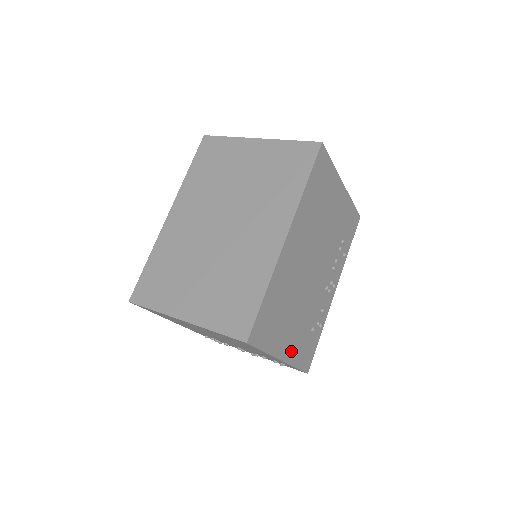
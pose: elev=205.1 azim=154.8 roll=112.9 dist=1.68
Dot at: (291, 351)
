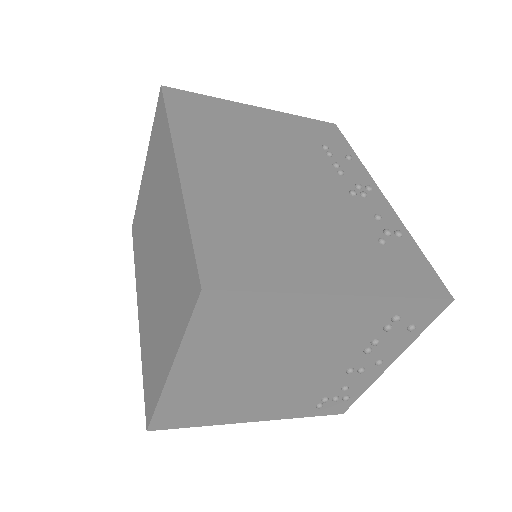
Dot at: (357, 278)
